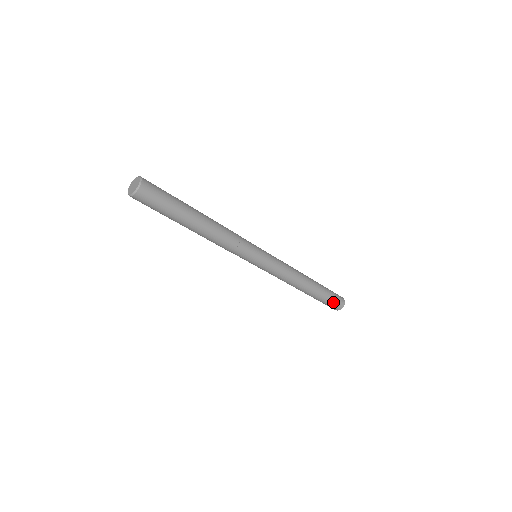
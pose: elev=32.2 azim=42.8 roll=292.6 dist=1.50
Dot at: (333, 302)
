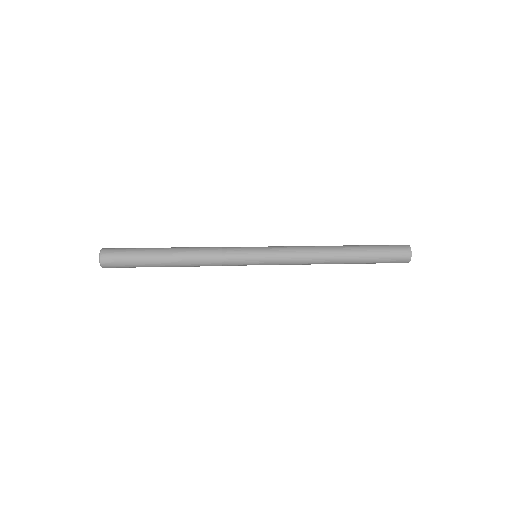
Dot at: occluded
